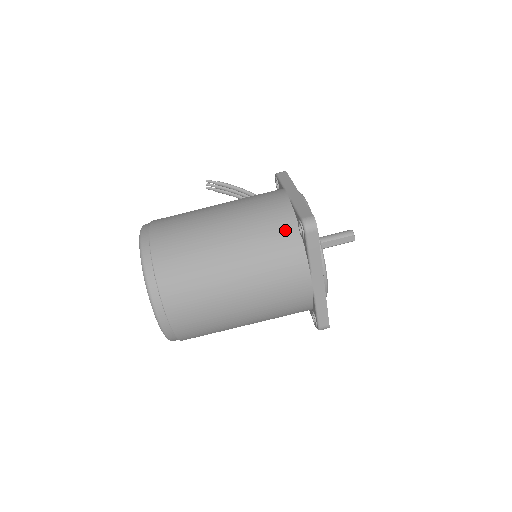
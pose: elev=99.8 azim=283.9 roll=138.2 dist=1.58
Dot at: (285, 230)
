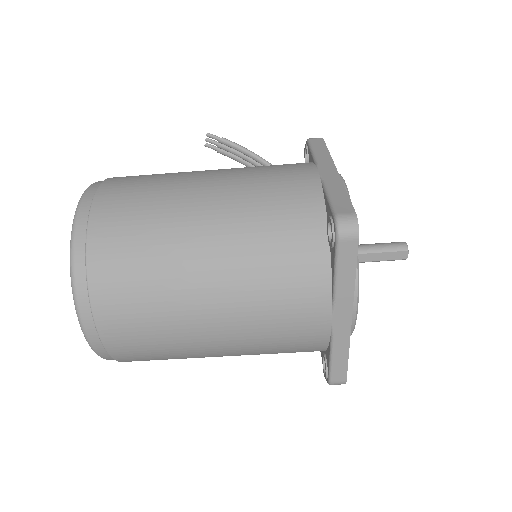
Dot at: (304, 228)
